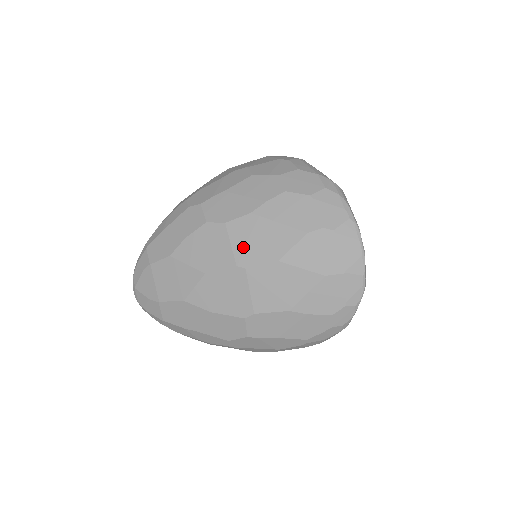
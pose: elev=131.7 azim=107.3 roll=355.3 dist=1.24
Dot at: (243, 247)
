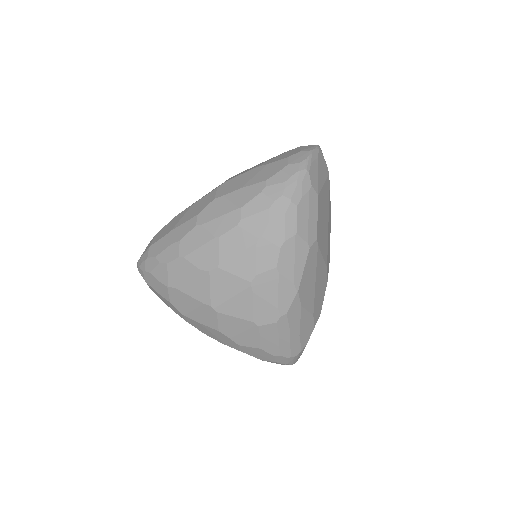
Dot at: occluded
